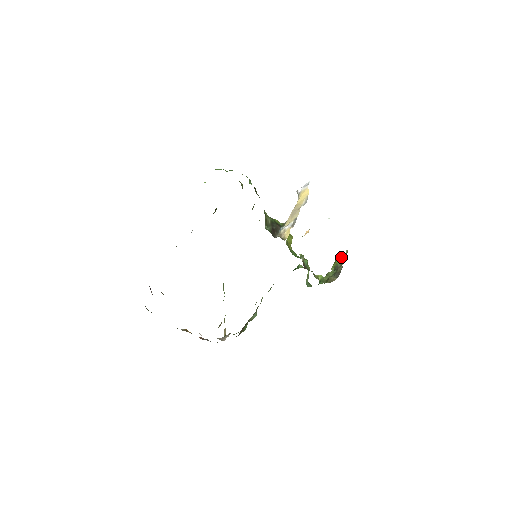
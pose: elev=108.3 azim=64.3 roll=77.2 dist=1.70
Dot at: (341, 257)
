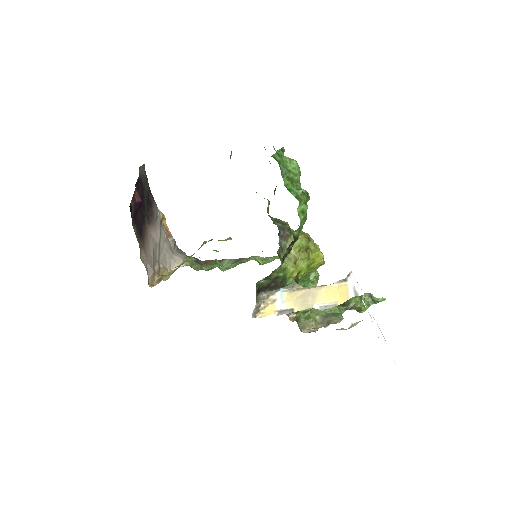
Dot at: occluded
